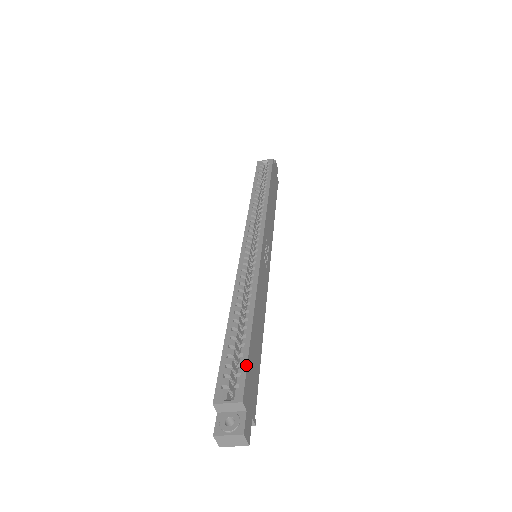
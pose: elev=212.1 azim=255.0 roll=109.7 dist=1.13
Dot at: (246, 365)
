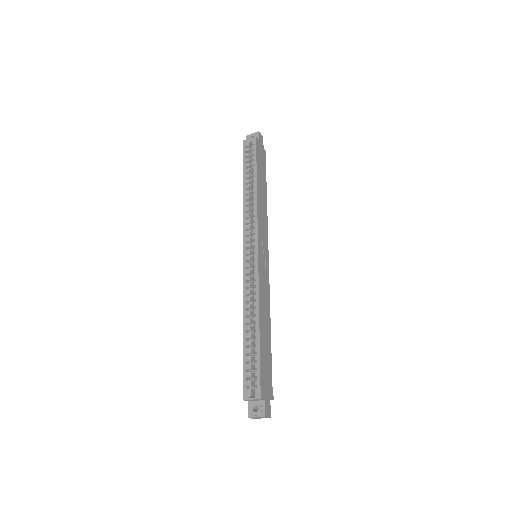
Dot at: (259, 370)
